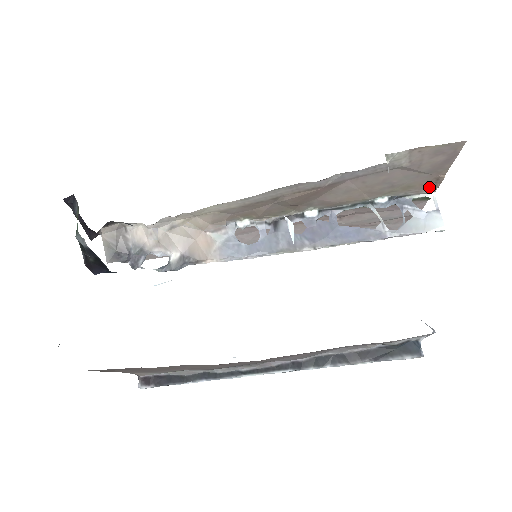
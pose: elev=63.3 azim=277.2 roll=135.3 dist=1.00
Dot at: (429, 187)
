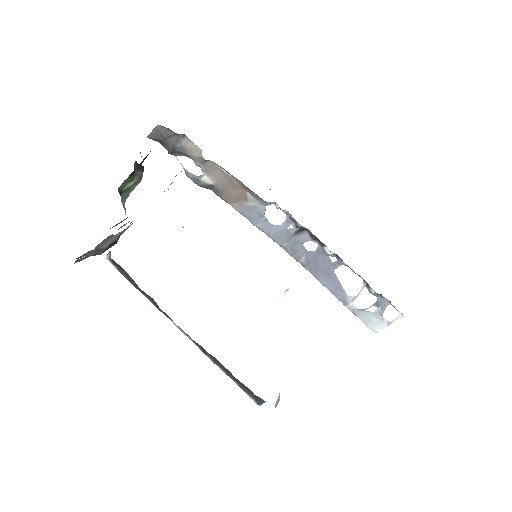
Dot at: occluded
